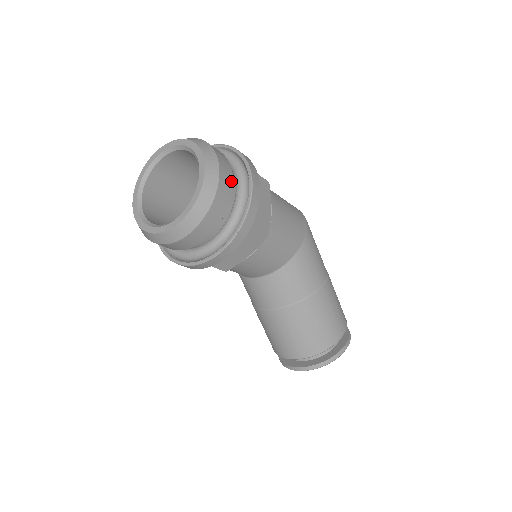
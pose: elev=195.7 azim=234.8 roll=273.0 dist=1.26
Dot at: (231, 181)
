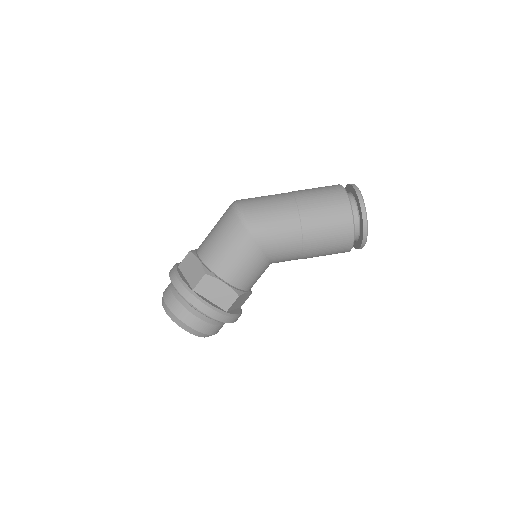
Dot at: (195, 318)
